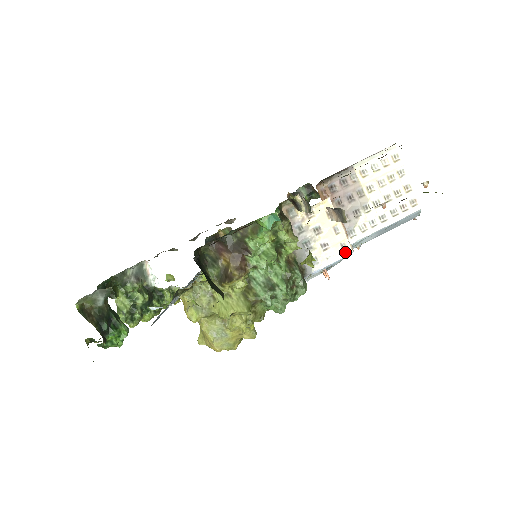
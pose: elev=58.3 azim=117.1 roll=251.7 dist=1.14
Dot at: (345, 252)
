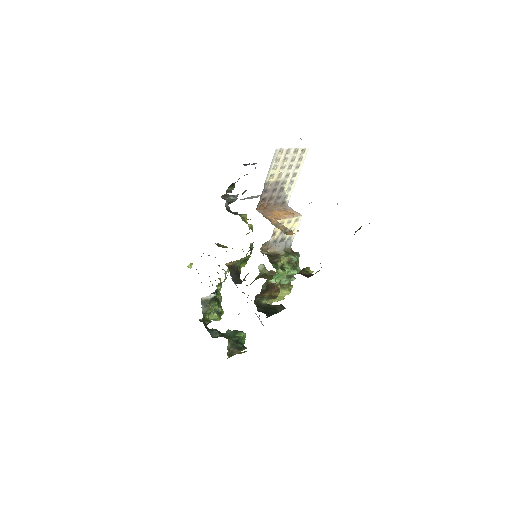
Dot at: (299, 221)
